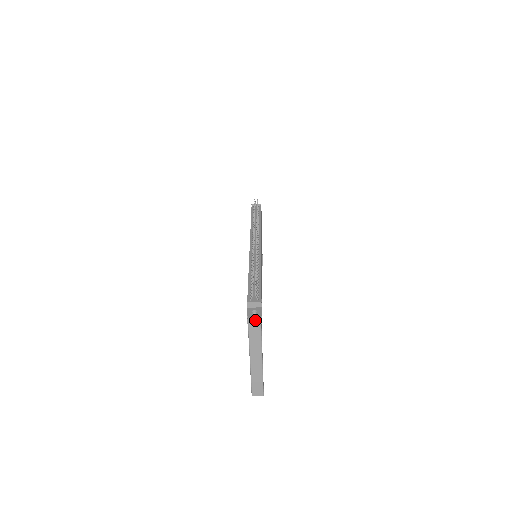
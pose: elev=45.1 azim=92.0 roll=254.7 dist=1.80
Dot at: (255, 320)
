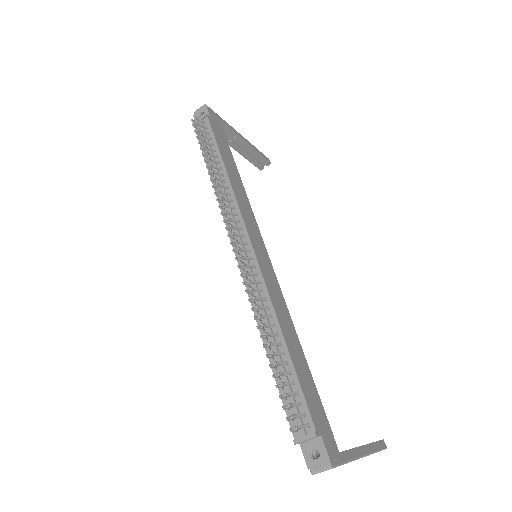
Dot at: occluded
